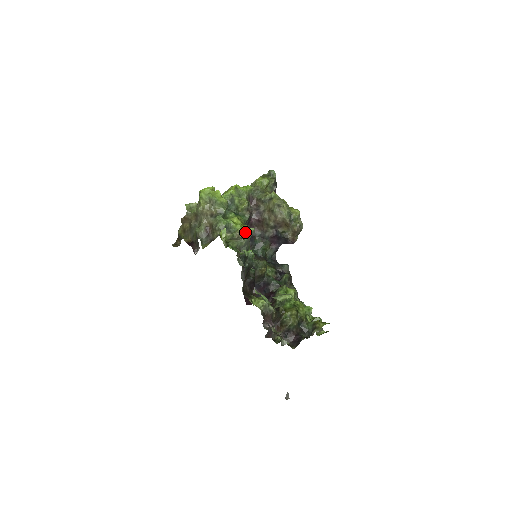
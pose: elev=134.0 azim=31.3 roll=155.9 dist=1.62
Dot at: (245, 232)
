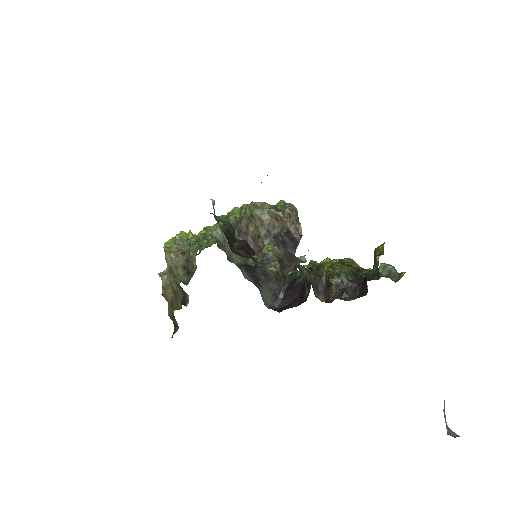
Dot at: (223, 234)
